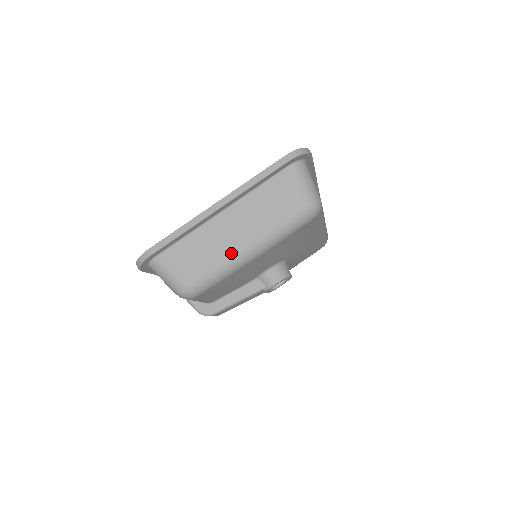
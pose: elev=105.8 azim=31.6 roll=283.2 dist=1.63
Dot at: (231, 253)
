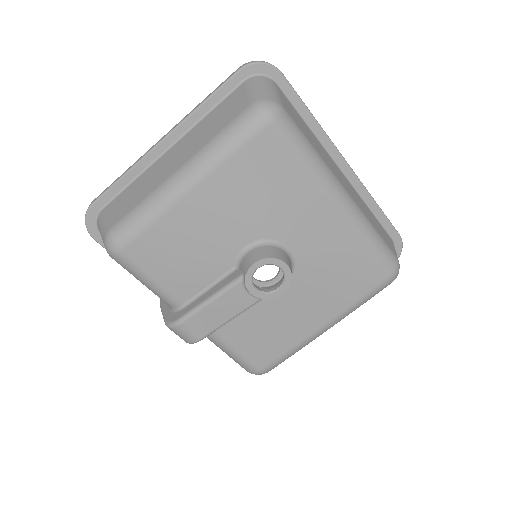
Dot at: (162, 182)
